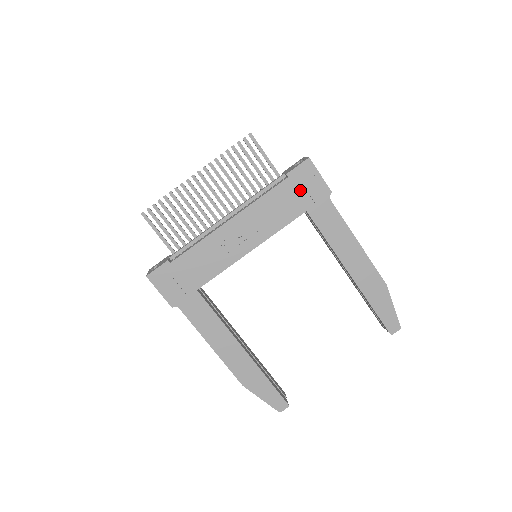
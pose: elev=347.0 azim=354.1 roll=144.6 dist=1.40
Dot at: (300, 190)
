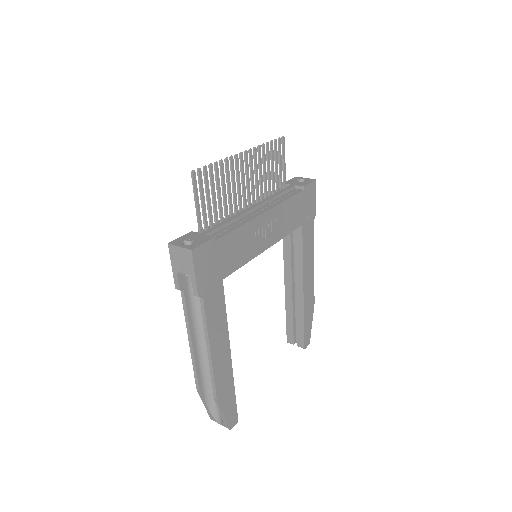
Dot at: (305, 205)
